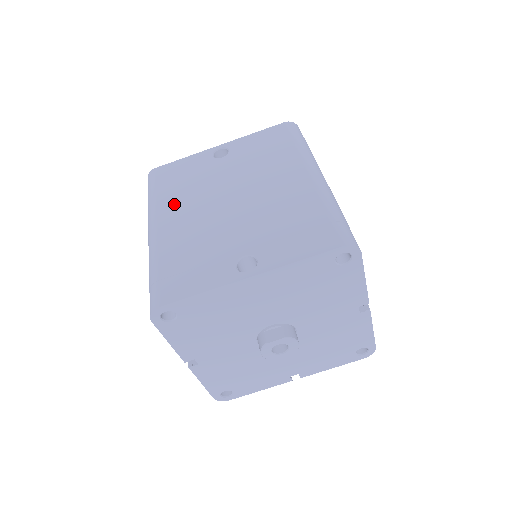
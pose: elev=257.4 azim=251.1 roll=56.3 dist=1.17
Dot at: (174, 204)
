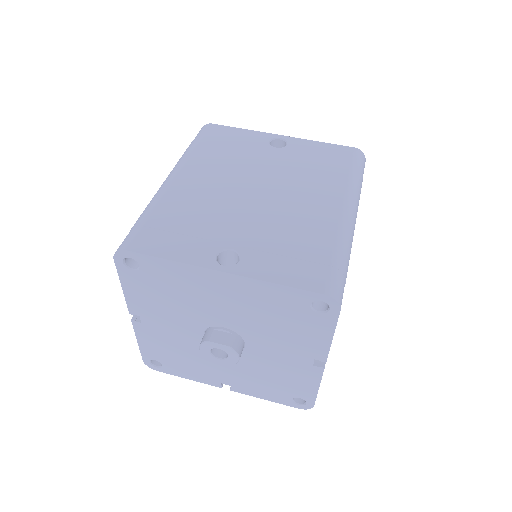
Dot at: (205, 165)
